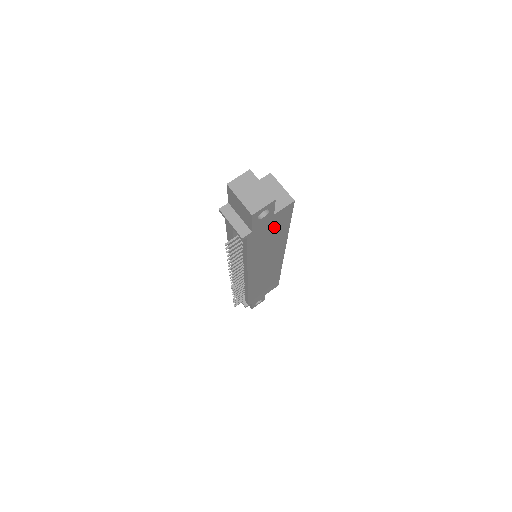
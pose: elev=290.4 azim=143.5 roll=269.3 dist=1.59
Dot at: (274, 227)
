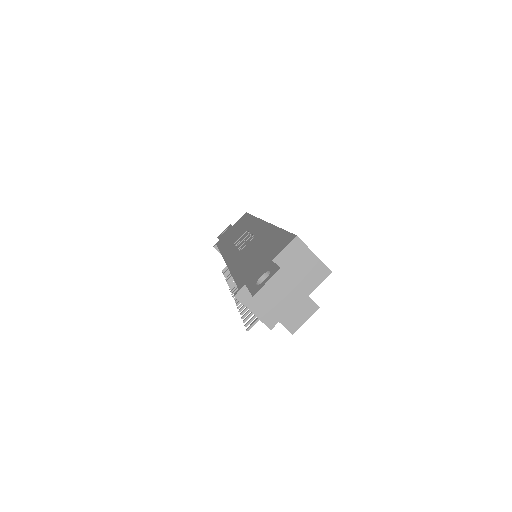
Dot at: occluded
